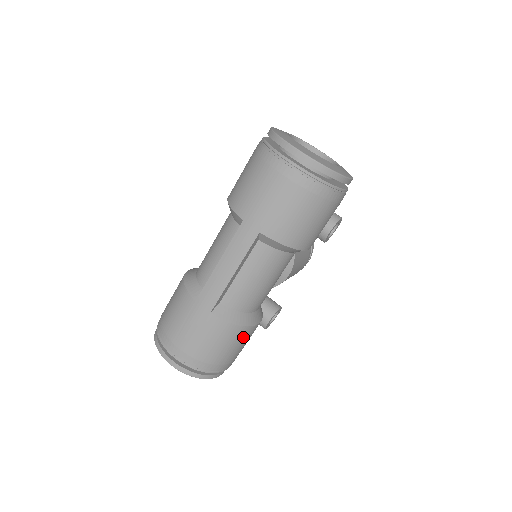
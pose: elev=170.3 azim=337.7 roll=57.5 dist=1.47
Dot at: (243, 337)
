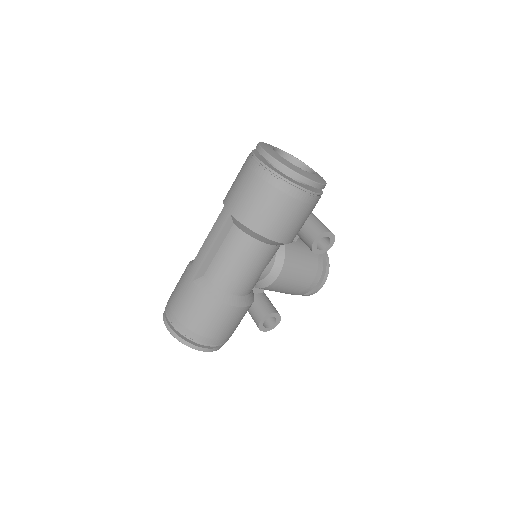
Dot at: (218, 313)
